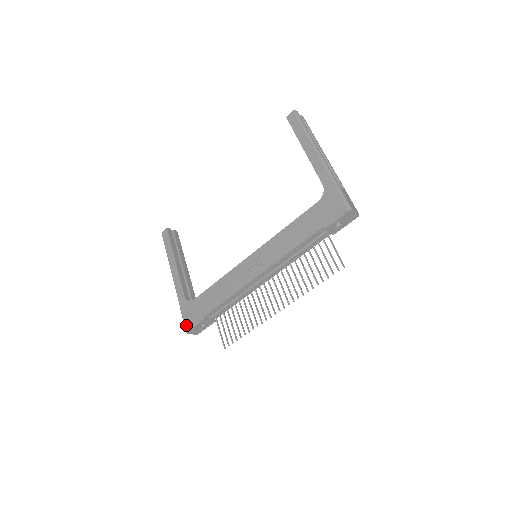
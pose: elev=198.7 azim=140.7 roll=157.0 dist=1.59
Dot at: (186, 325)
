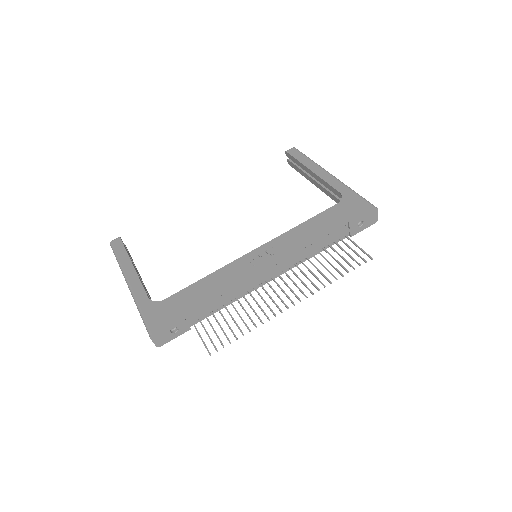
Dot at: (151, 327)
